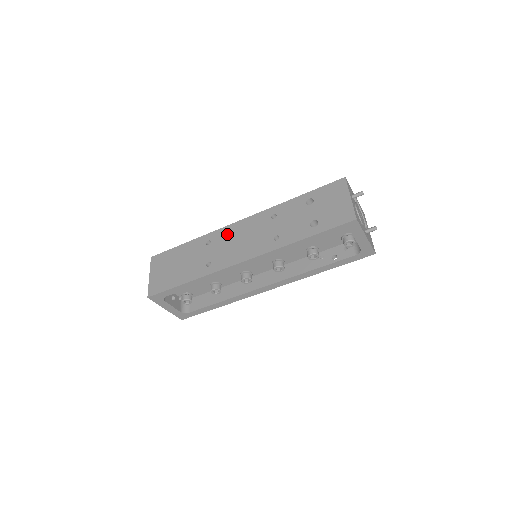
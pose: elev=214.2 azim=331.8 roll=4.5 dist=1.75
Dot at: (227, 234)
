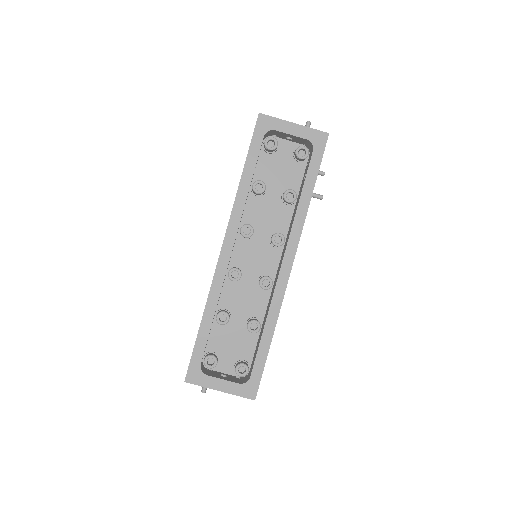
Dot at: occluded
